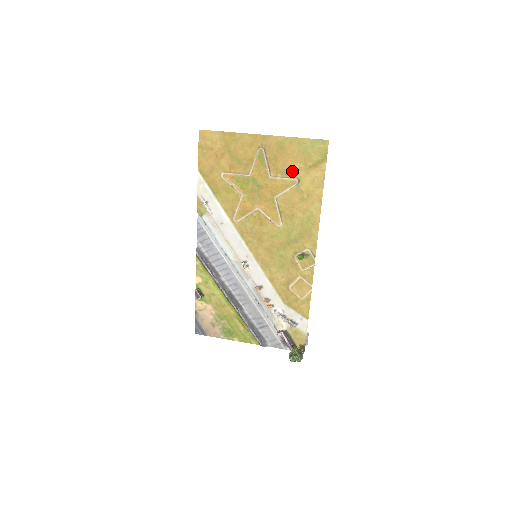
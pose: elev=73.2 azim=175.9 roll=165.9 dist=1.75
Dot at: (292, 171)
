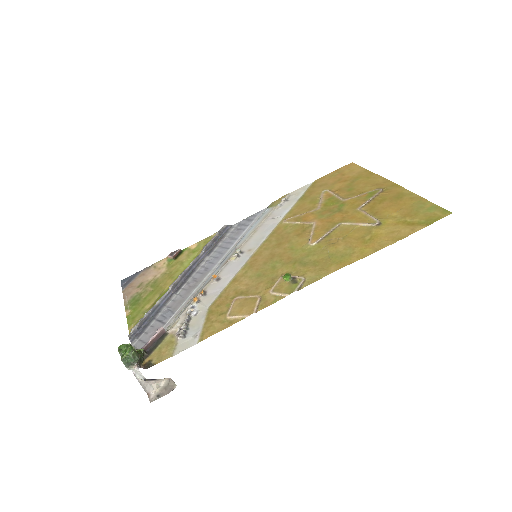
Dot at: (384, 215)
